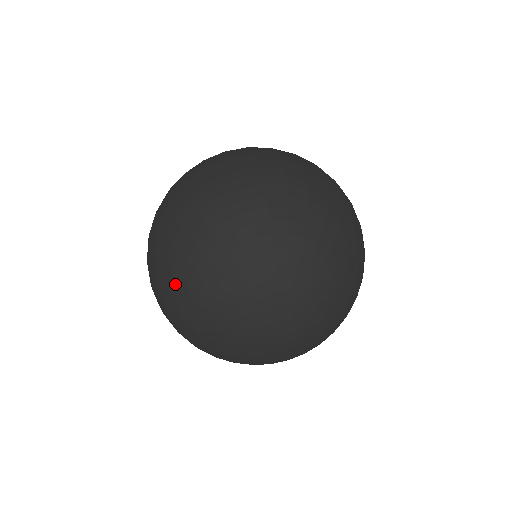
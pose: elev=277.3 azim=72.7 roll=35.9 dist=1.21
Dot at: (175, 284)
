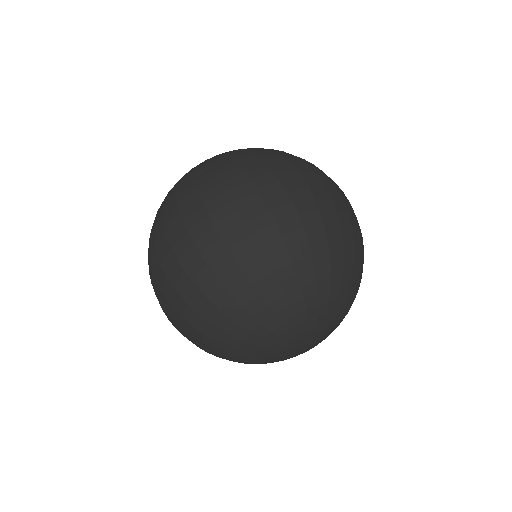
Dot at: occluded
